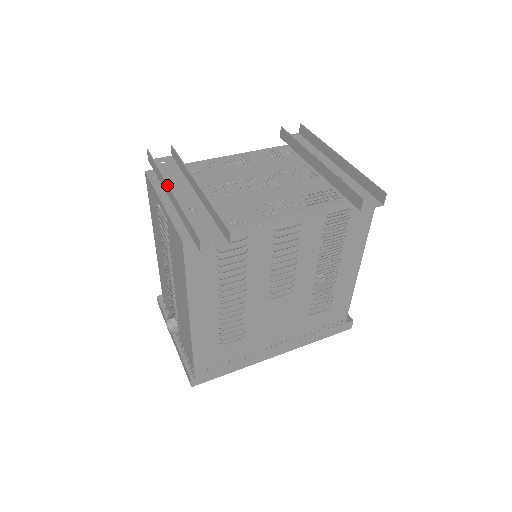
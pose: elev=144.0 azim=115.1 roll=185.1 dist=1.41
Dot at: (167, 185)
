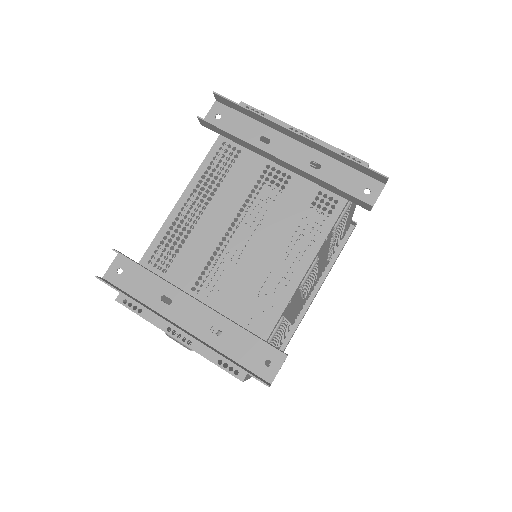
Dot at: occluded
